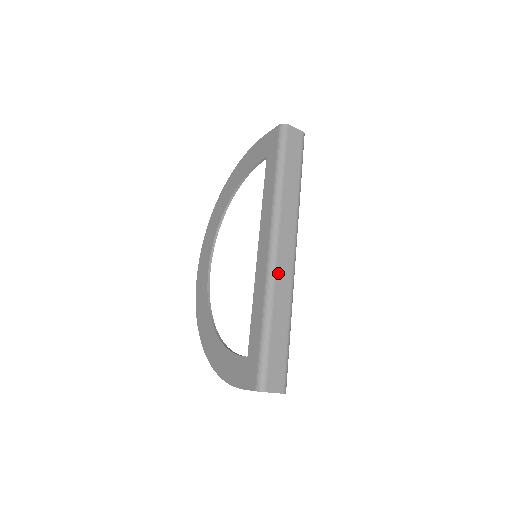
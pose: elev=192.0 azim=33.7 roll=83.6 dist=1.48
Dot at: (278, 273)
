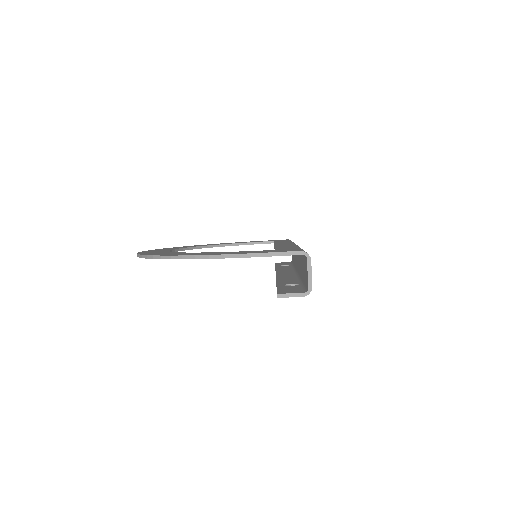
Dot at: occluded
